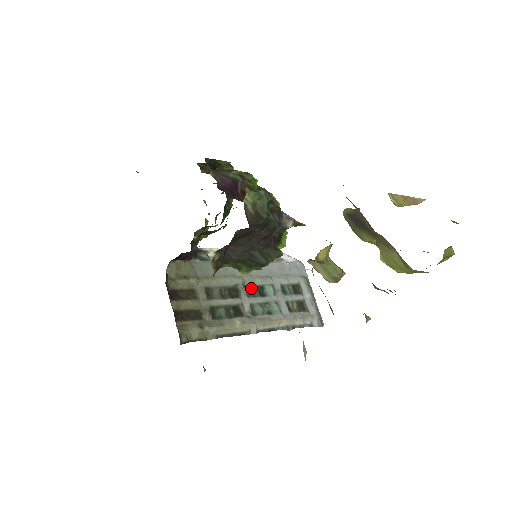
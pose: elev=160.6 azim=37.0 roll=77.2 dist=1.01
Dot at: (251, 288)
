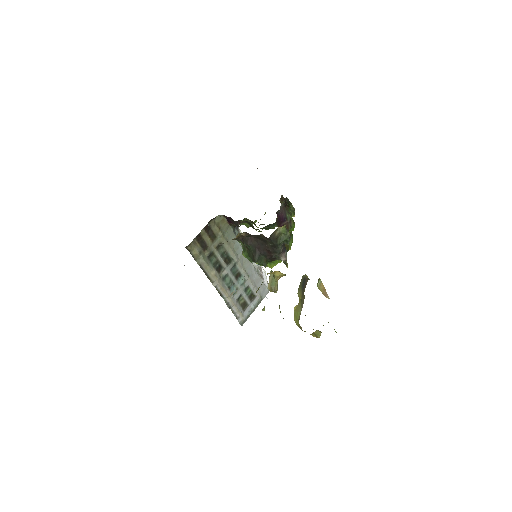
Dot at: (236, 269)
